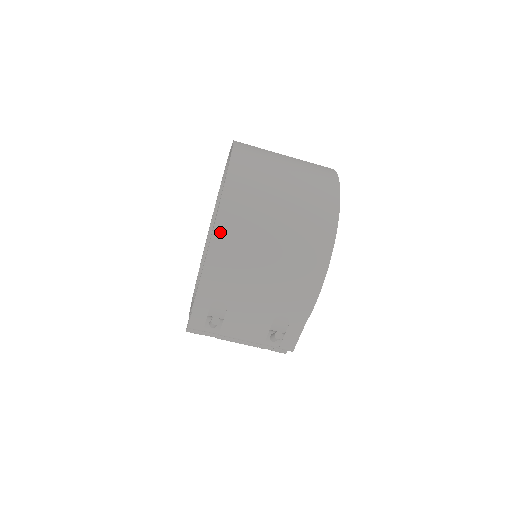
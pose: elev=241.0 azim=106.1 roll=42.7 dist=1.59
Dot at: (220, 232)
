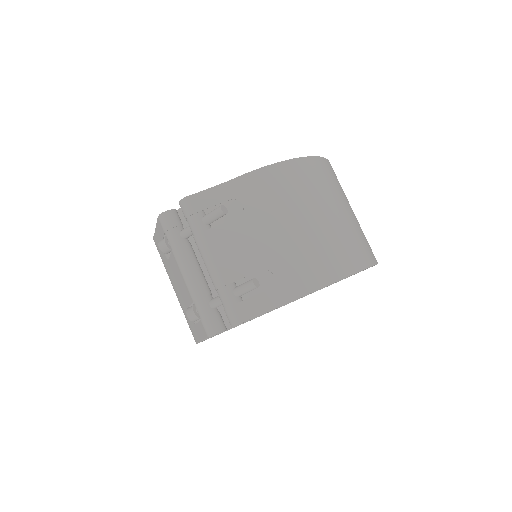
Dot at: (303, 164)
